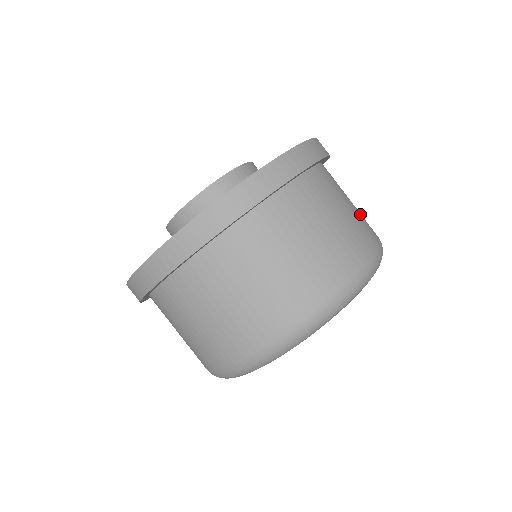
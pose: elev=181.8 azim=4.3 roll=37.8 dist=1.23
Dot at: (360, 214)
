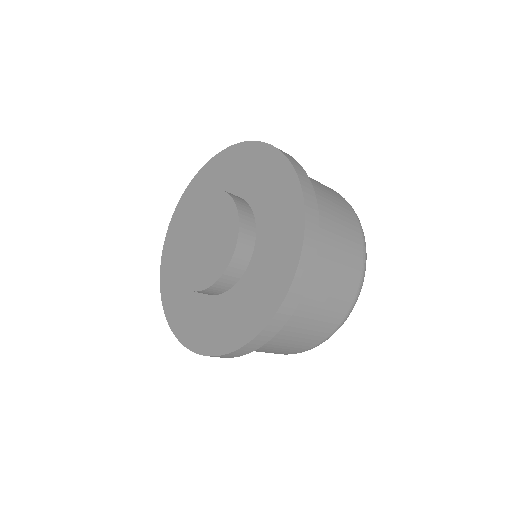
Dot at: (348, 241)
